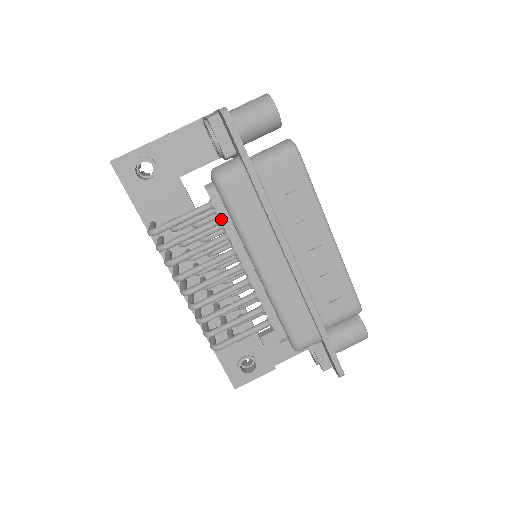
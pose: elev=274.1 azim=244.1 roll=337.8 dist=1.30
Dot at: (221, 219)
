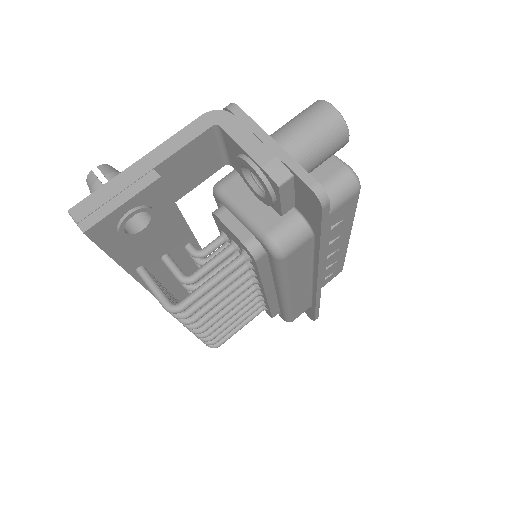
Dot at: (260, 272)
